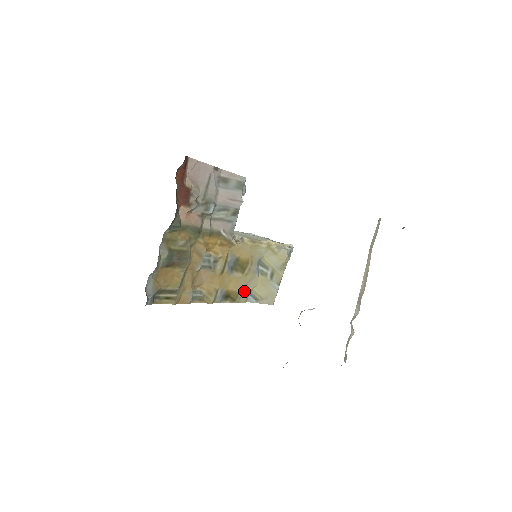
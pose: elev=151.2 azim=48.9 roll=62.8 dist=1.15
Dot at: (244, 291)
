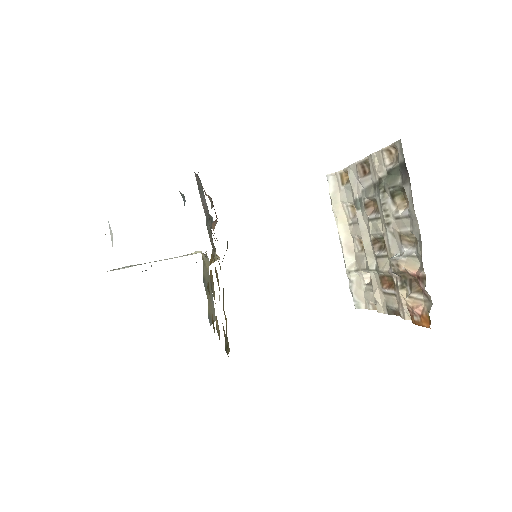
Dot at: occluded
